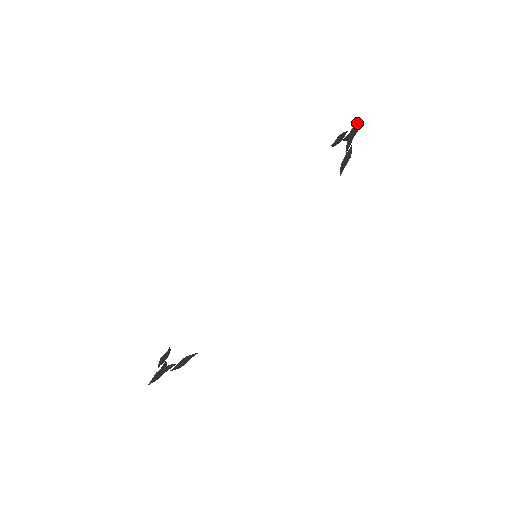
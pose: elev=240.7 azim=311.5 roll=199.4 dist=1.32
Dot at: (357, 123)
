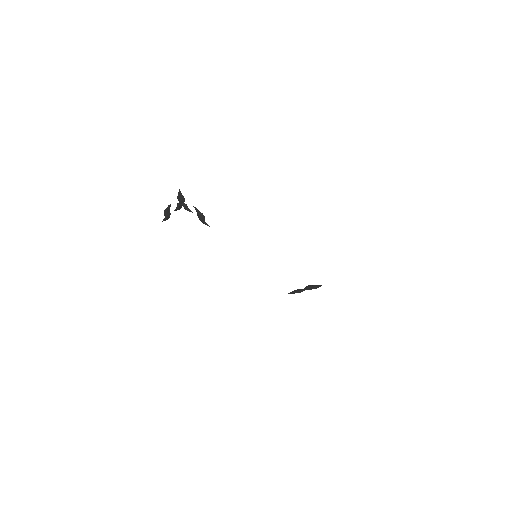
Dot at: (319, 285)
